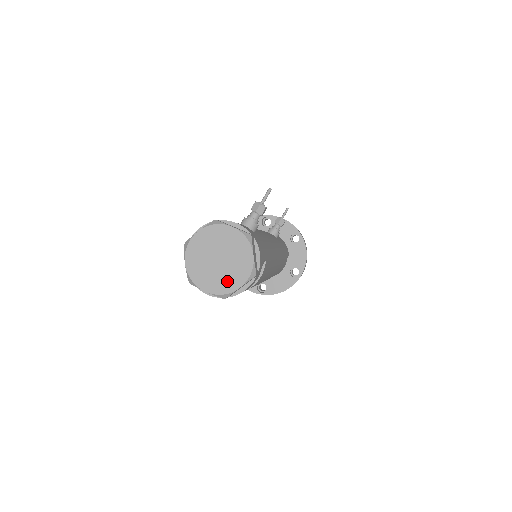
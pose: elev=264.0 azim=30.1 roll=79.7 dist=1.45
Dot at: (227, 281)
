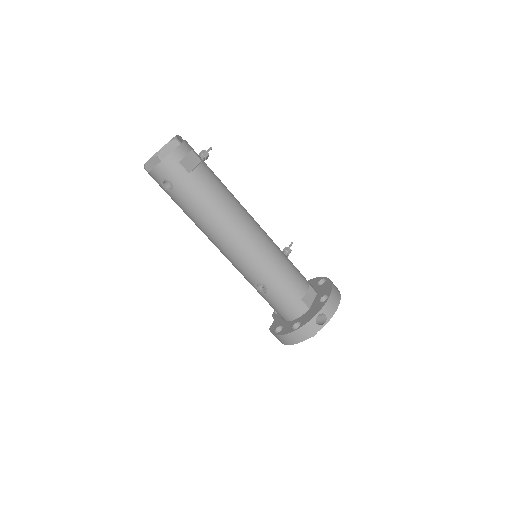
Dot at: occluded
